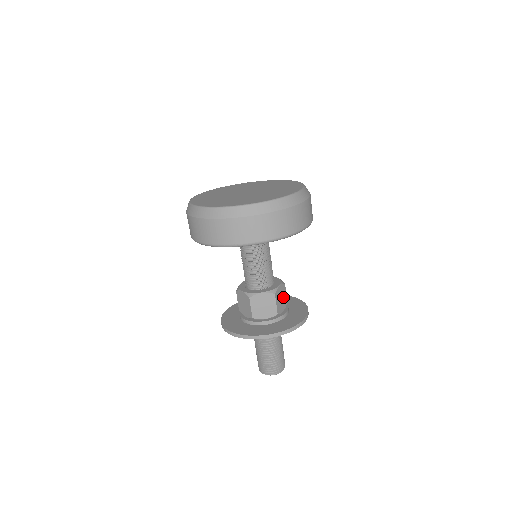
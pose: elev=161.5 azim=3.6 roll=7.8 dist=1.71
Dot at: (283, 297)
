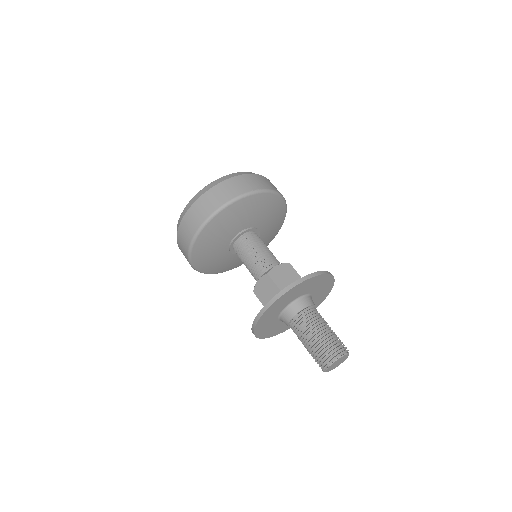
Dot at: (290, 275)
